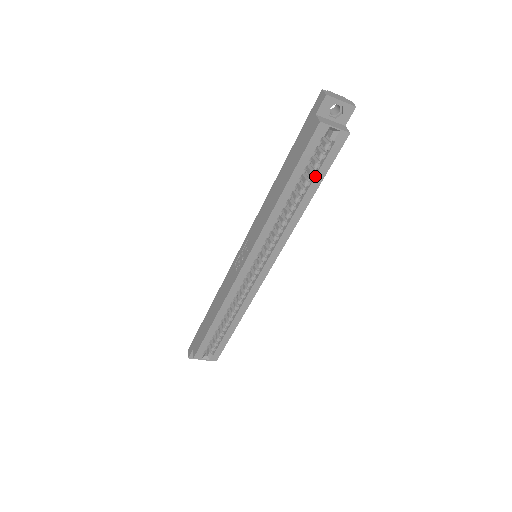
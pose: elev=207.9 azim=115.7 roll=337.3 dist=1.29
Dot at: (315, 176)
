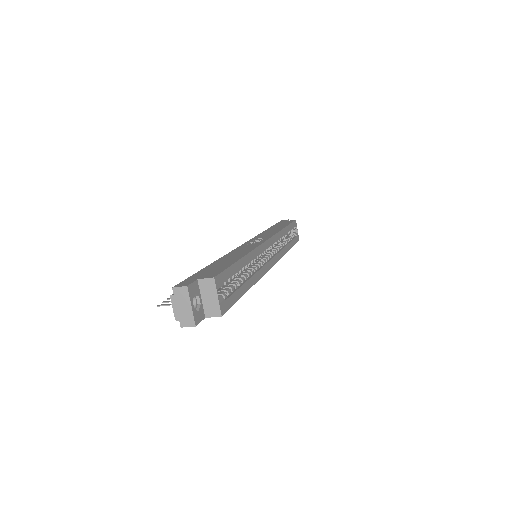
Dot at: (292, 240)
